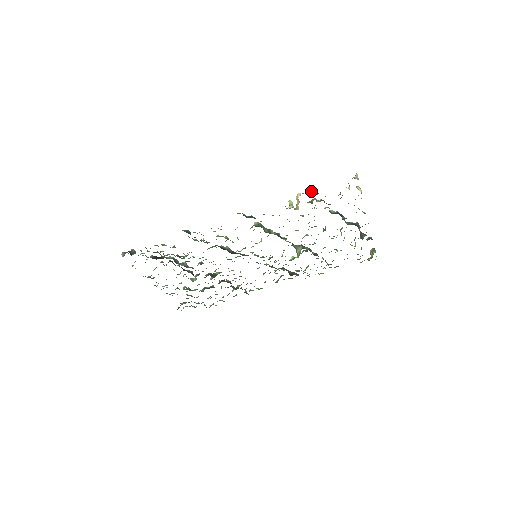
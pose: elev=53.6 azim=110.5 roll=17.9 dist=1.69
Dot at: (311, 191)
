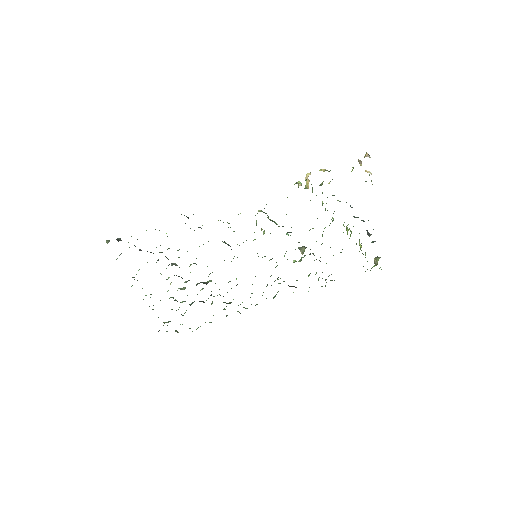
Dot at: (321, 170)
